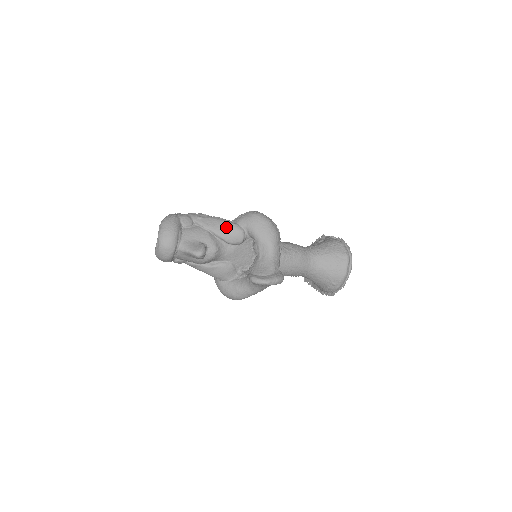
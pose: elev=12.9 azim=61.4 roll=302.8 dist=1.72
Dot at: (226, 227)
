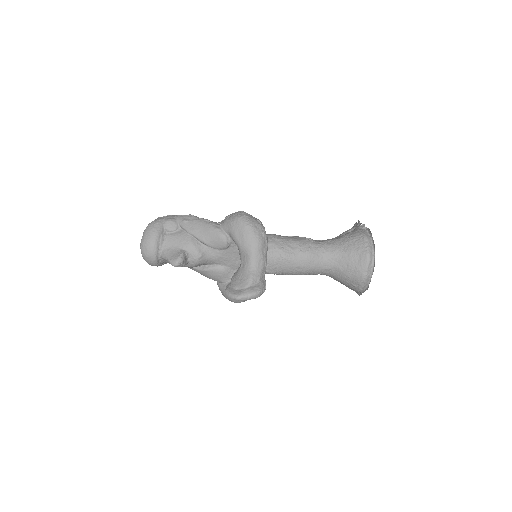
Dot at: (208, 232)
